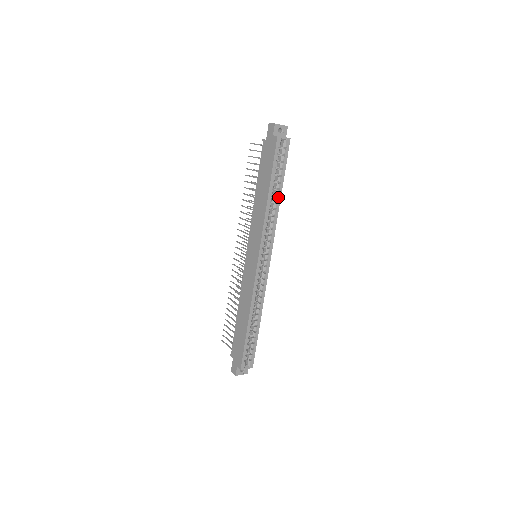
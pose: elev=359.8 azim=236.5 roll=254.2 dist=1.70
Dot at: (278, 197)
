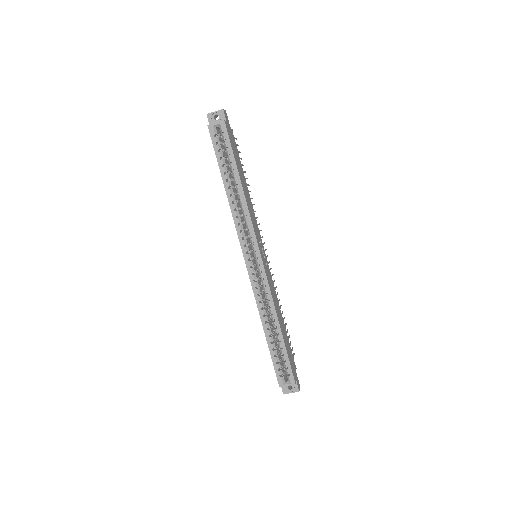
Dot at: (238, 186)
